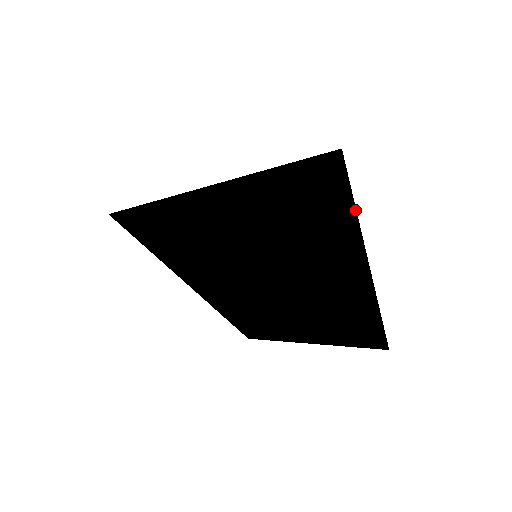
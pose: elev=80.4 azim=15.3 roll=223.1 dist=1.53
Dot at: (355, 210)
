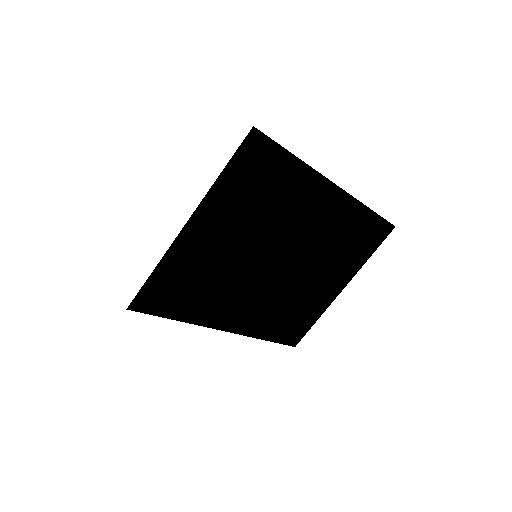
Dot at: (295, 157)
